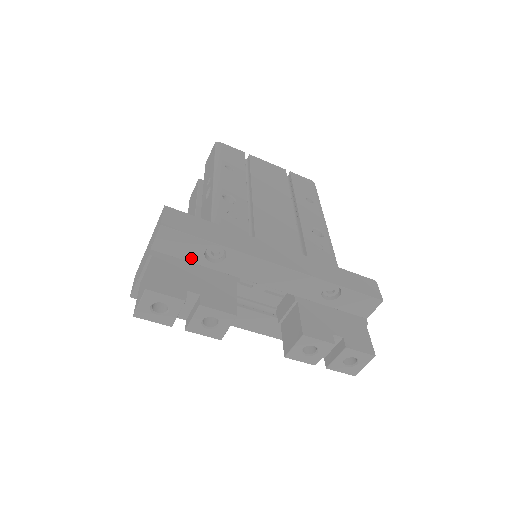
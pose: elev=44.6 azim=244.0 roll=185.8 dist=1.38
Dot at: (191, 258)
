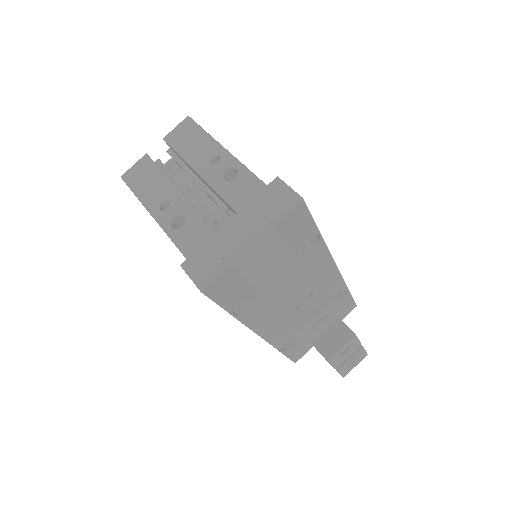
Dot at: (292, 245)
